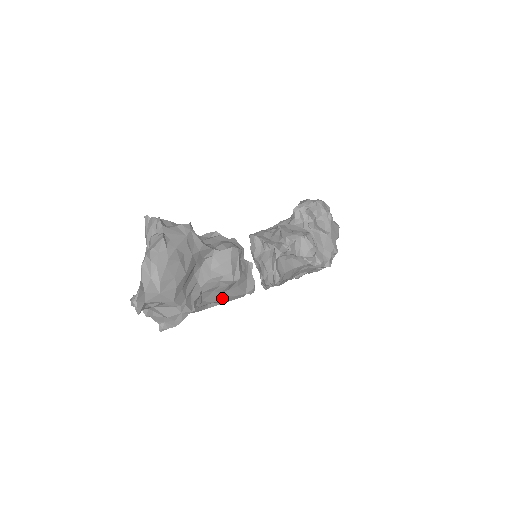
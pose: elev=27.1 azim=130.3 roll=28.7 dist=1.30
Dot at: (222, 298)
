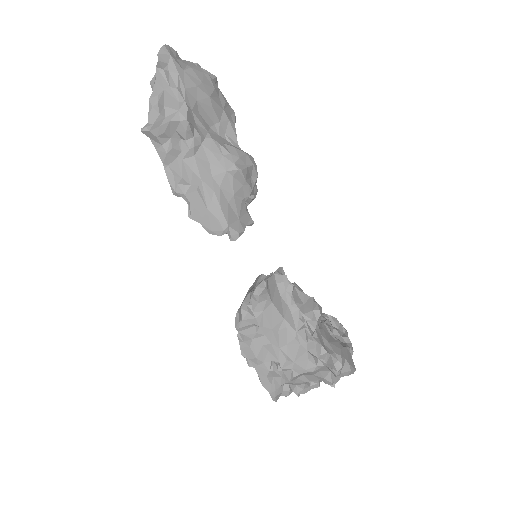
Dot at: (208, 186)
